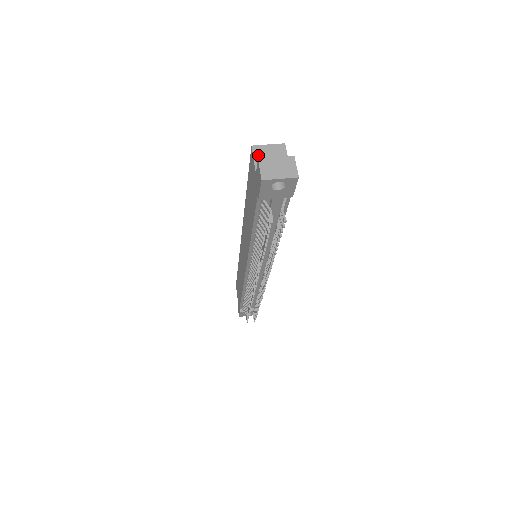
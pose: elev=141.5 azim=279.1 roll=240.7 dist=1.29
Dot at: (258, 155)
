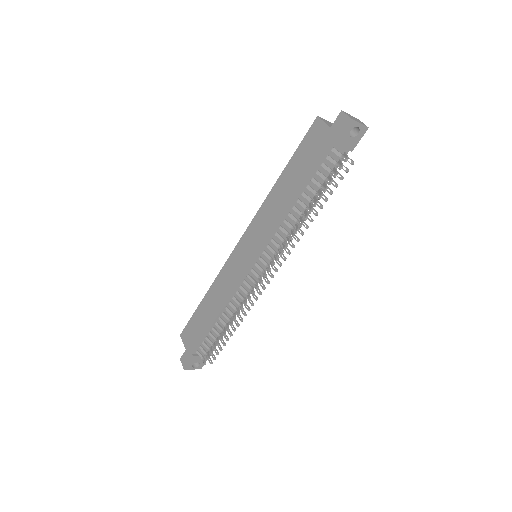
Dot at: (325, 121)
